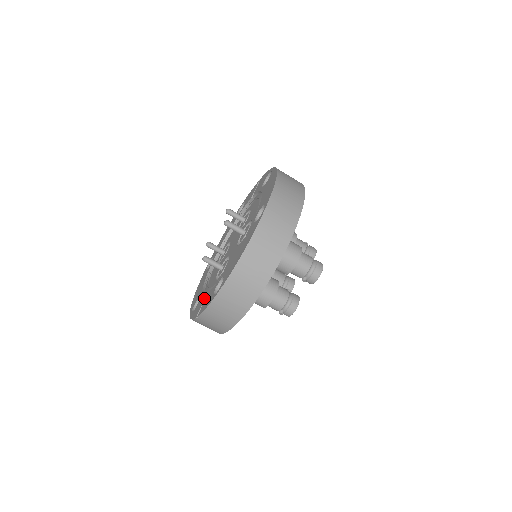
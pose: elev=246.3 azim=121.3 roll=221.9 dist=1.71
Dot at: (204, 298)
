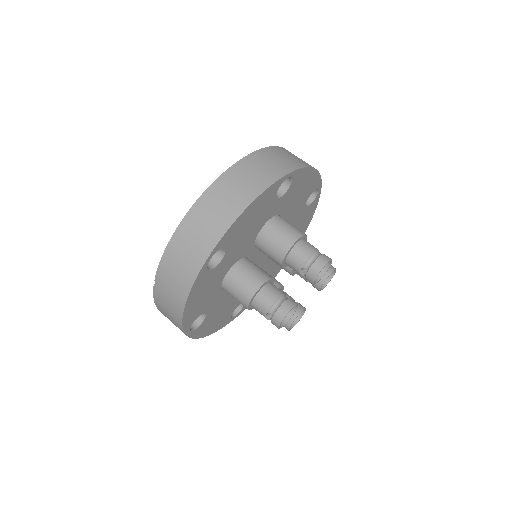
Dot at: occluded
